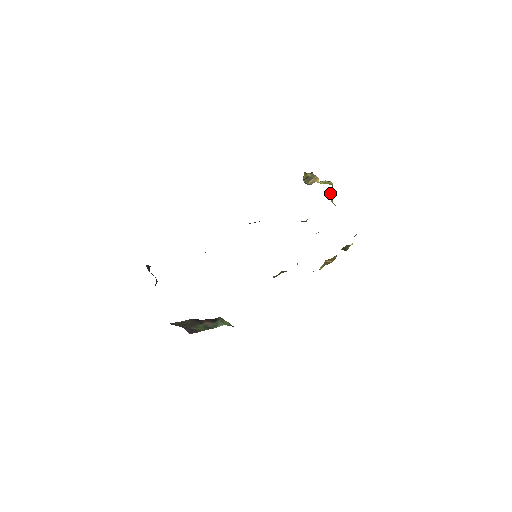
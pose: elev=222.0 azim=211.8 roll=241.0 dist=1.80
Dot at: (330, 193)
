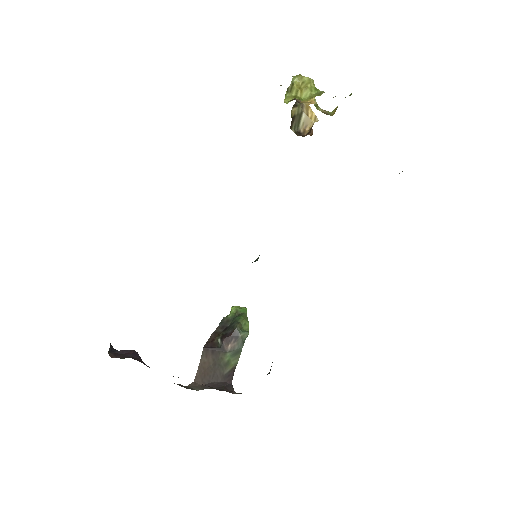
Dot at: occluded
